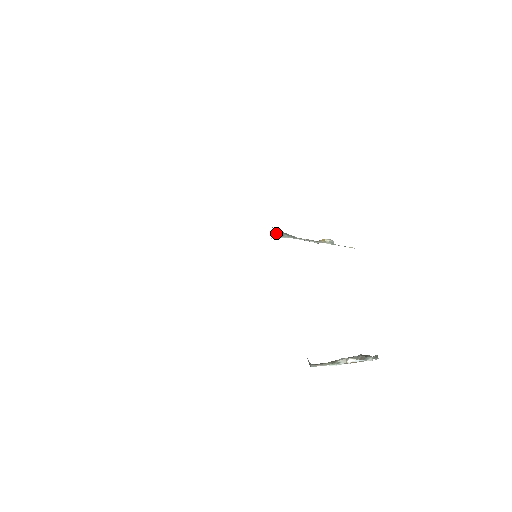
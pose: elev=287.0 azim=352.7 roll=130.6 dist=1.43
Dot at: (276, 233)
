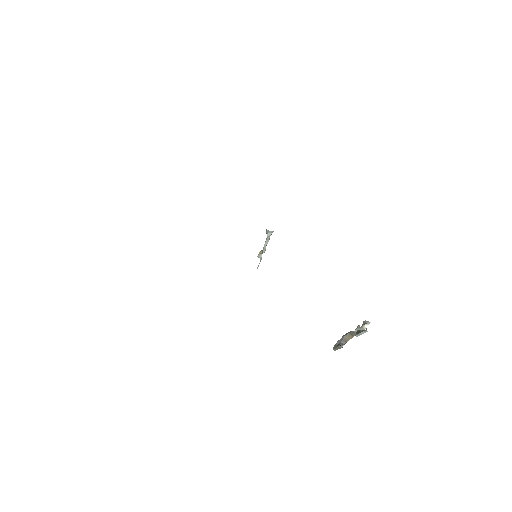
Dot at: occluded
